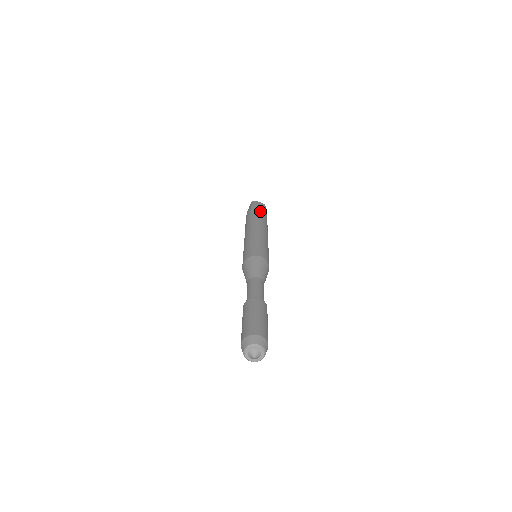
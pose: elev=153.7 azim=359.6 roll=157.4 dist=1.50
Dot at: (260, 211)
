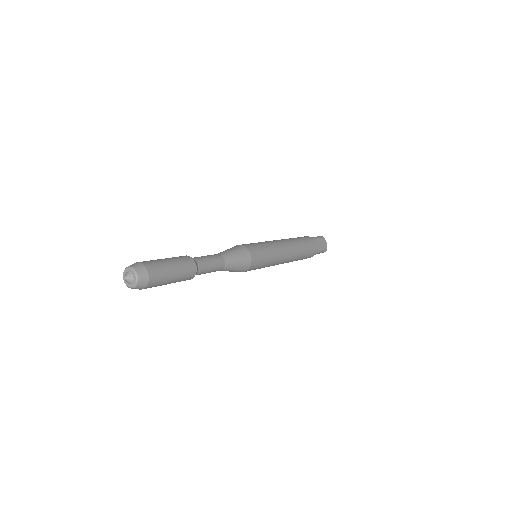
Dot at: occluded
